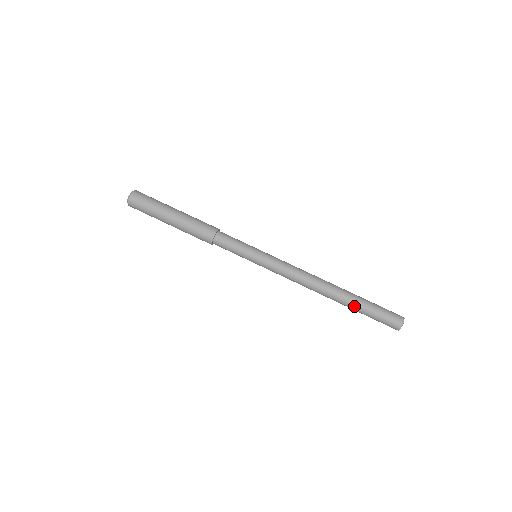
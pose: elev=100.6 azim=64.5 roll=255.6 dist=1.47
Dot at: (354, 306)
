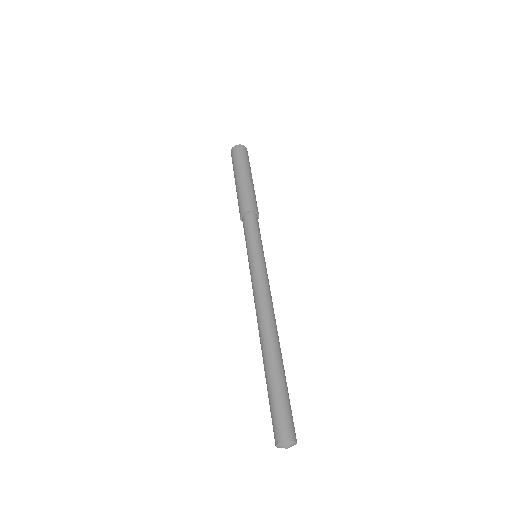
Dot at: (265, 375)
